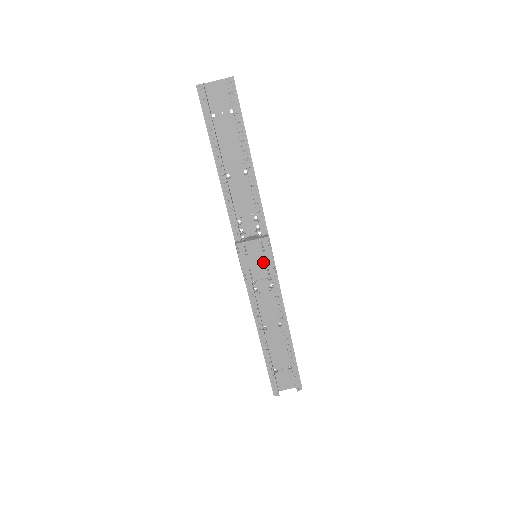
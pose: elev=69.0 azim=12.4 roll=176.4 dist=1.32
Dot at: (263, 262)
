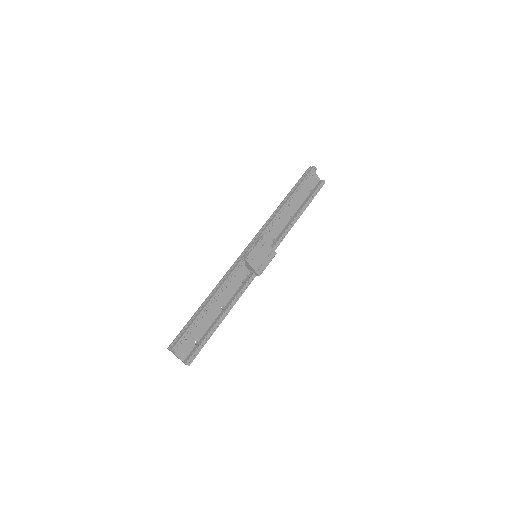
Dot at: (262, 261)
